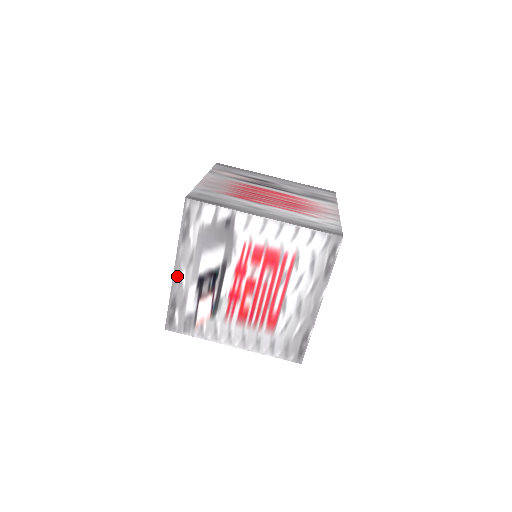
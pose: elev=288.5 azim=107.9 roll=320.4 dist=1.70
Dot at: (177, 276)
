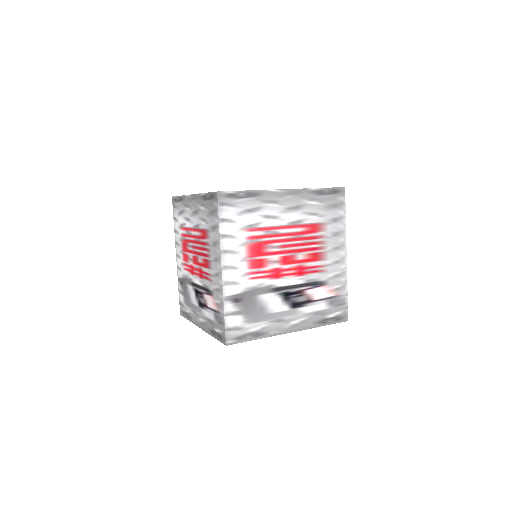
Dot at: occluded
